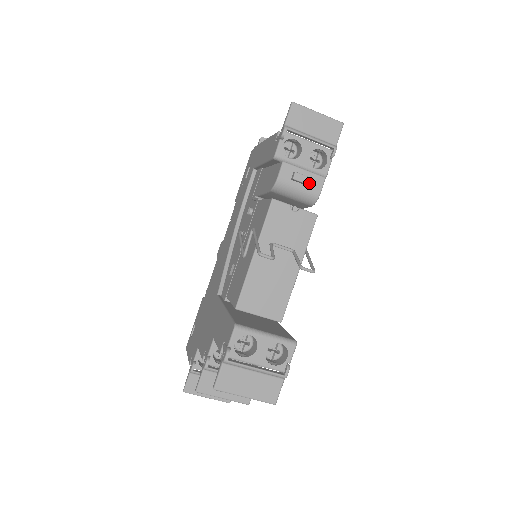
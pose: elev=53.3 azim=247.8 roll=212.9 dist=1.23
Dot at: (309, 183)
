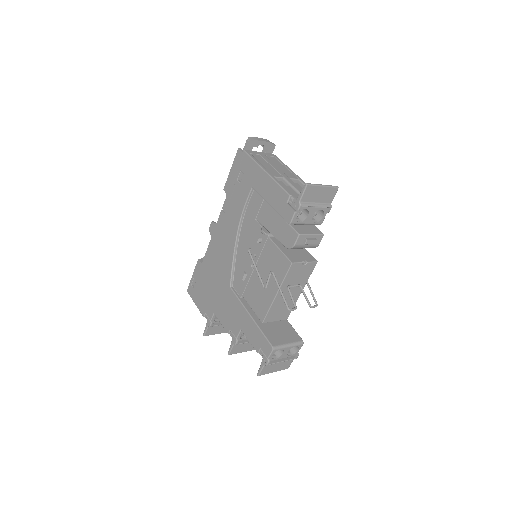
Dot at: (314, 243)
